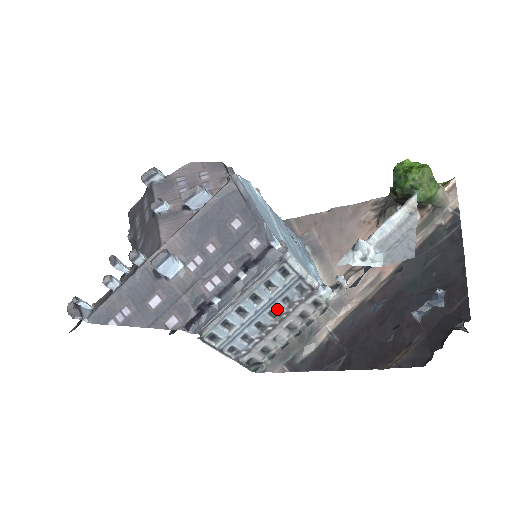
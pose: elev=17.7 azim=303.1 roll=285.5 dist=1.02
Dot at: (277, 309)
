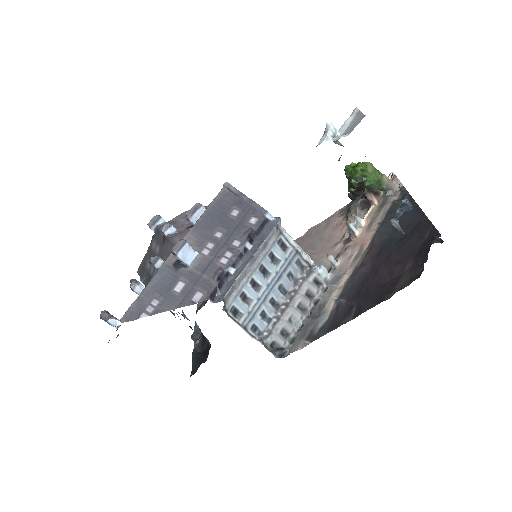
Dot at: (285, 285)
